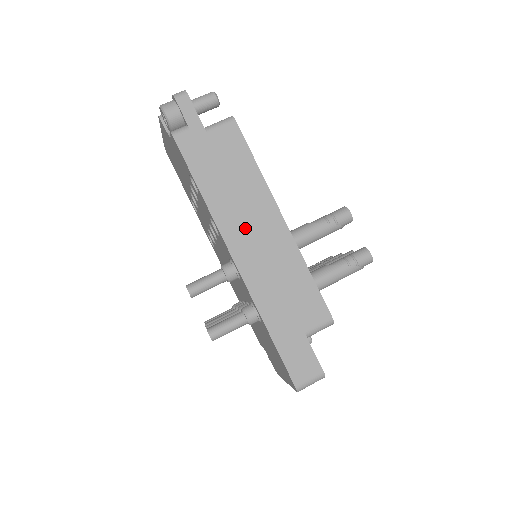
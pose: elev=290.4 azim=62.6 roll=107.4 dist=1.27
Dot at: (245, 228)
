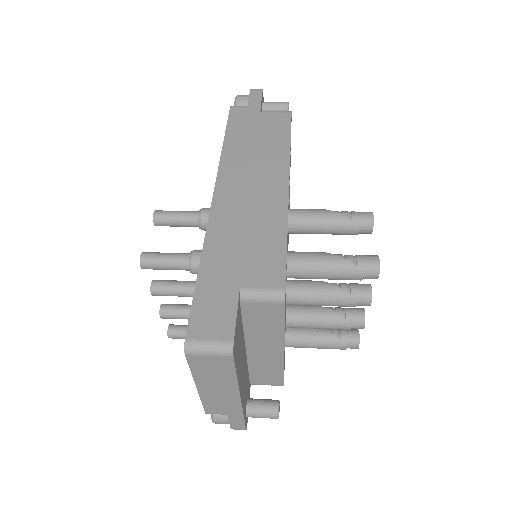
Dot at: (244, 177)
